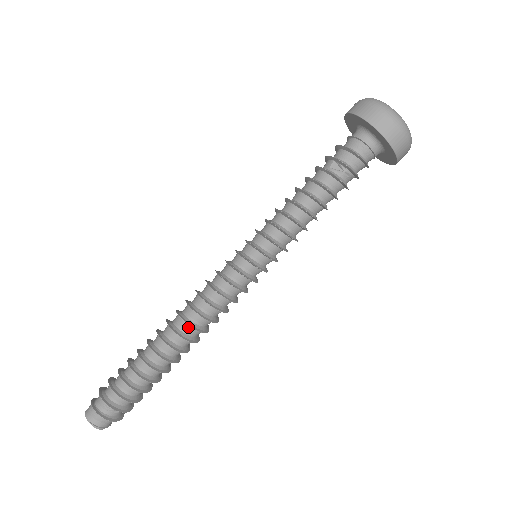
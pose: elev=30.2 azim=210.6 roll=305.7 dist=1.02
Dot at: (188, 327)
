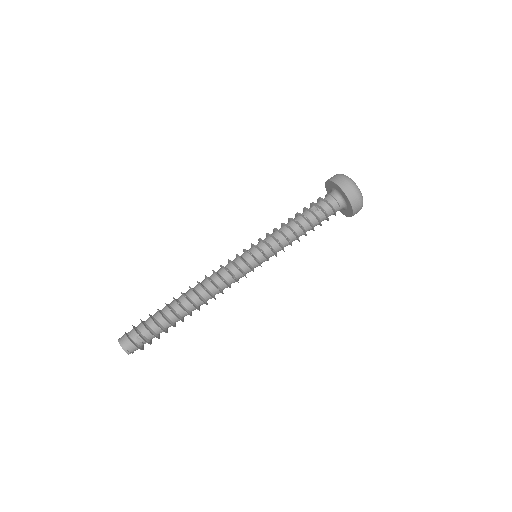
Dot at: (202, 289)
